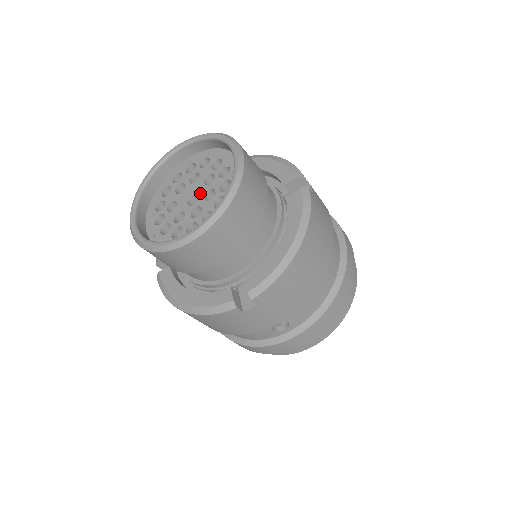
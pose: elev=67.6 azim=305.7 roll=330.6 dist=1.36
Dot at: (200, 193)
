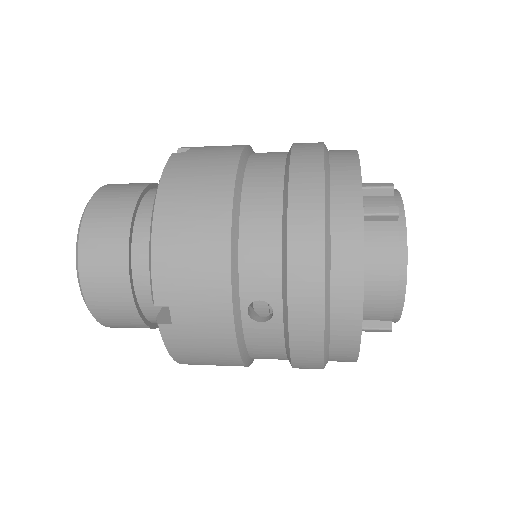
Dot at: occluded
